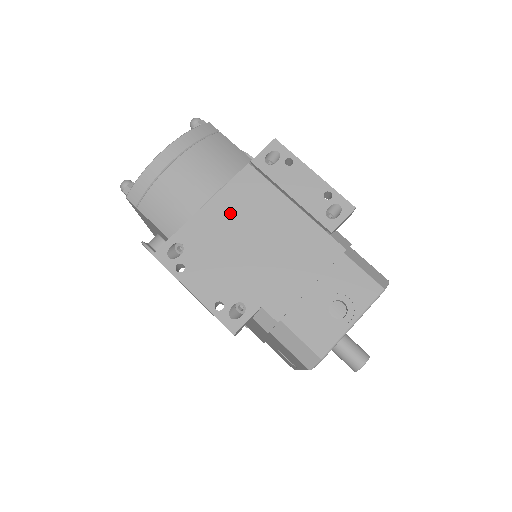
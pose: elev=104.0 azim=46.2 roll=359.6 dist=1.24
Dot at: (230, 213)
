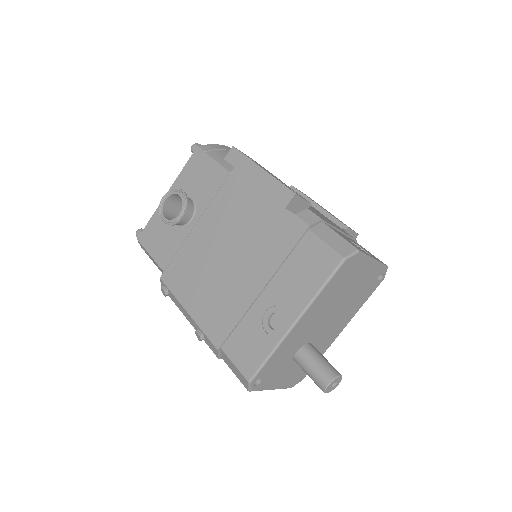
Dot at: occluded
